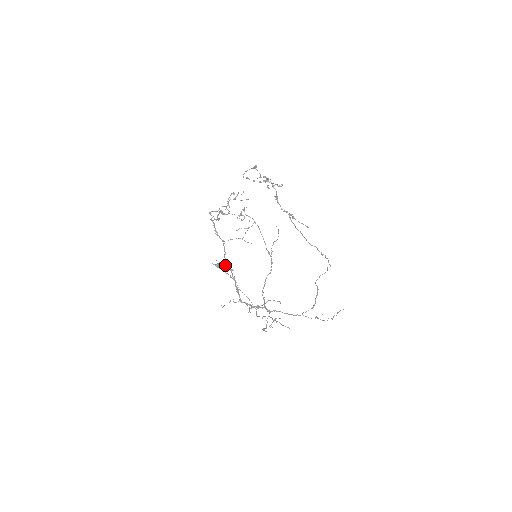
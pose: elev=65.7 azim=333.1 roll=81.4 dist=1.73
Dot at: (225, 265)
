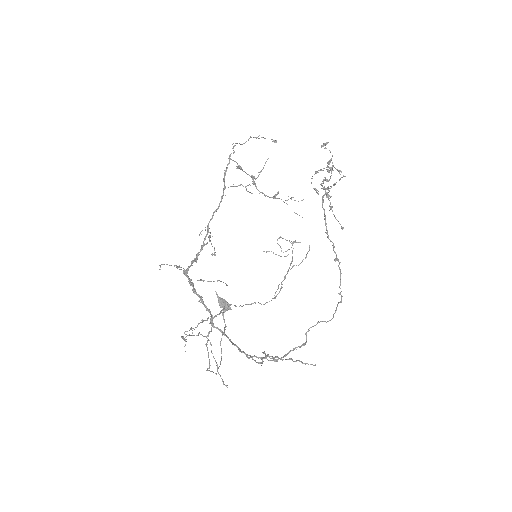
Dot at: occluded
